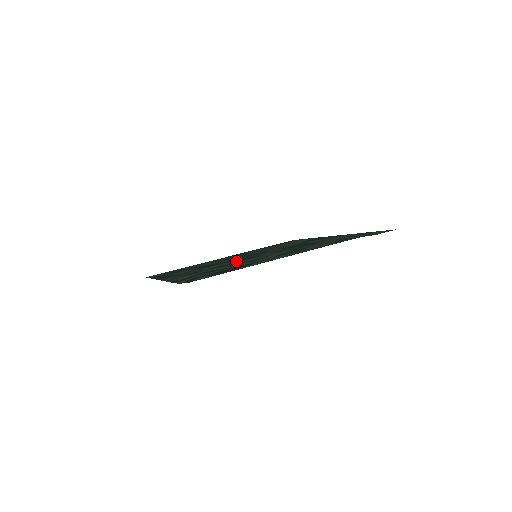
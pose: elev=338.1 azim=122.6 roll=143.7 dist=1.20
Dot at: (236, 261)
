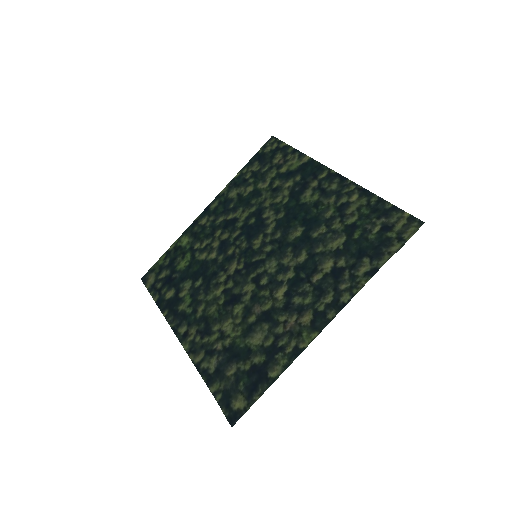
Dot at: (239, 277)
